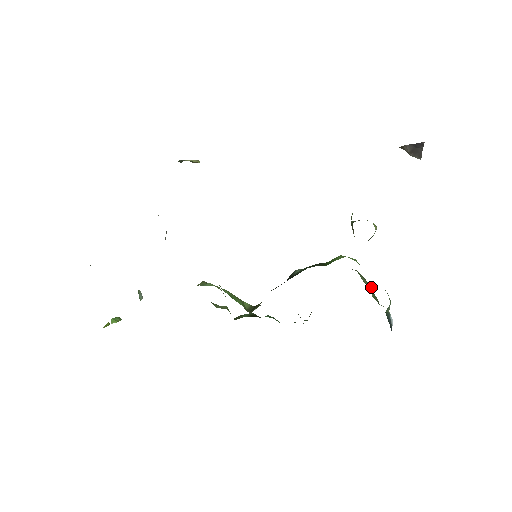
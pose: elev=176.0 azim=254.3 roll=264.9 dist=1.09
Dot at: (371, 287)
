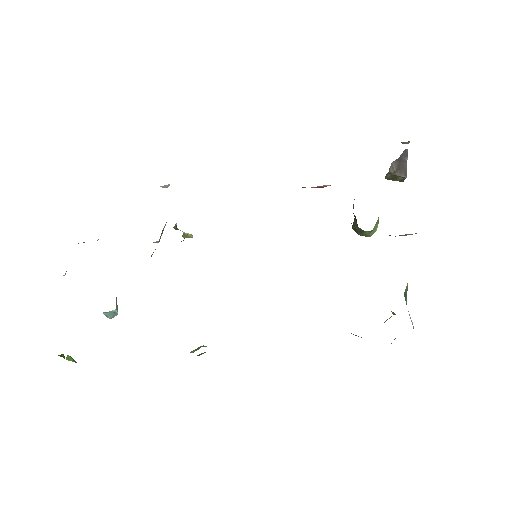
Dot at: occluded
